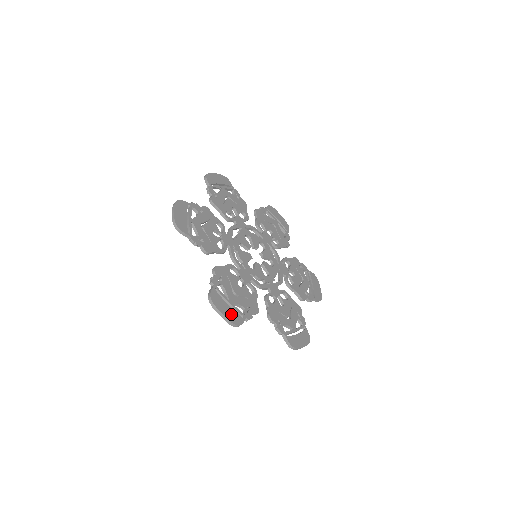
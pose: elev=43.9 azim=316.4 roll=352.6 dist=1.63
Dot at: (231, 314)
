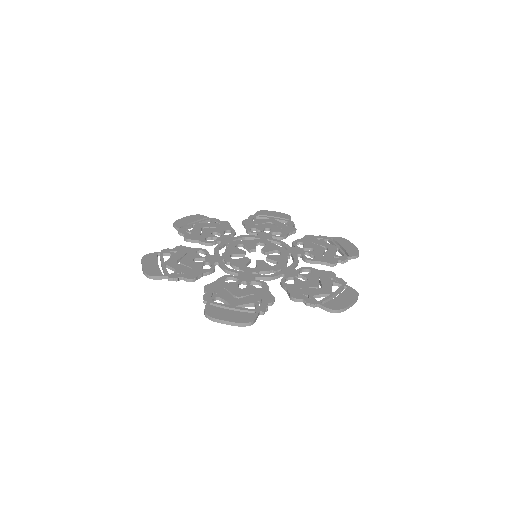
Dot at: (152, 268)
